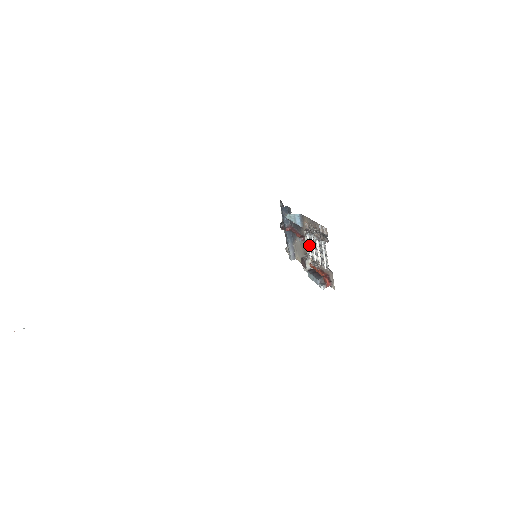
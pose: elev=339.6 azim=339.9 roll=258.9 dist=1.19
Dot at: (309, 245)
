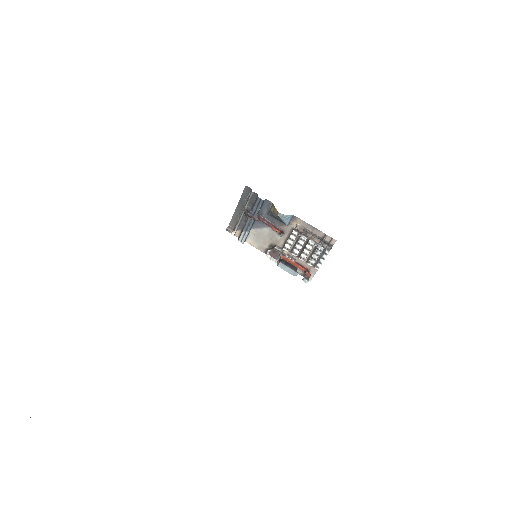
Dot at: (293, 242)
